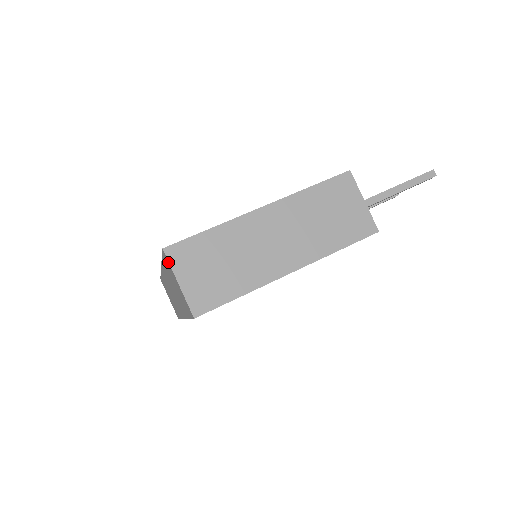
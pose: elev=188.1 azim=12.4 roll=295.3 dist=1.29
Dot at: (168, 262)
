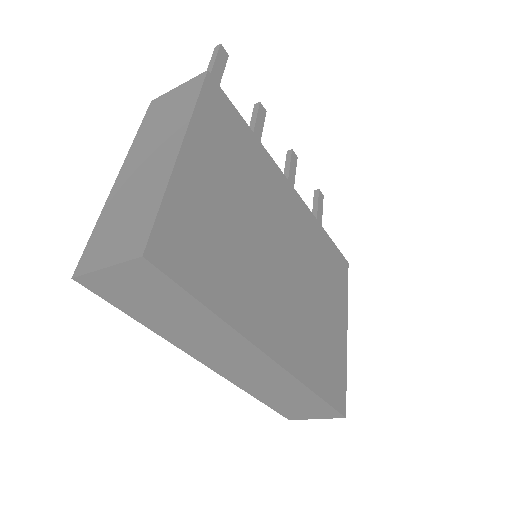
Dot at: (87, 277)
